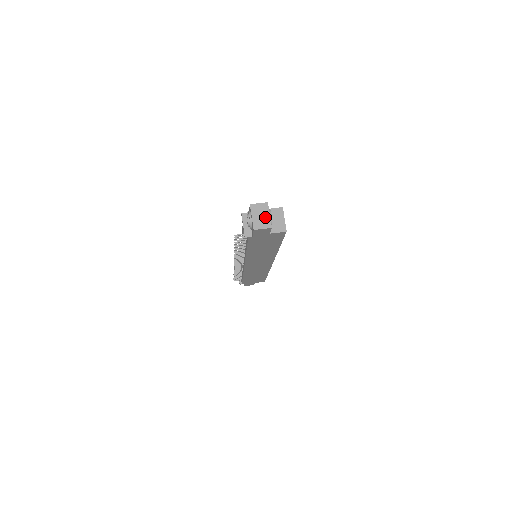
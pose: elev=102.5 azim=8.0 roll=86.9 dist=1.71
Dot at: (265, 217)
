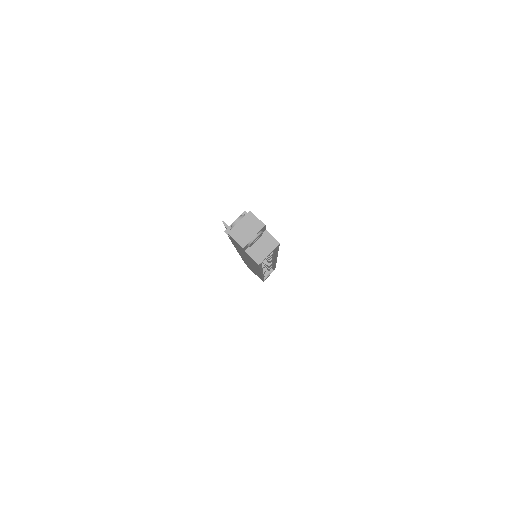
Dot at: (249, 234)
